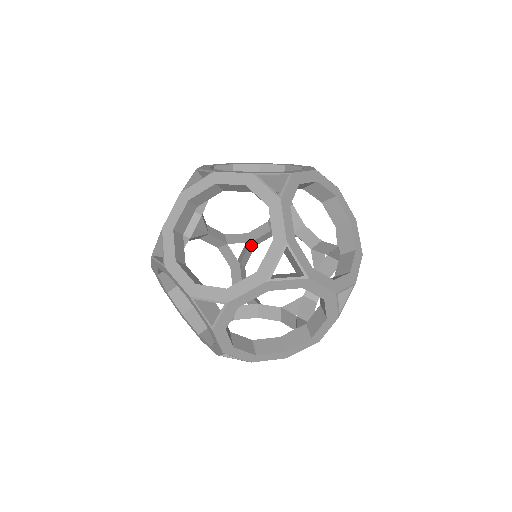
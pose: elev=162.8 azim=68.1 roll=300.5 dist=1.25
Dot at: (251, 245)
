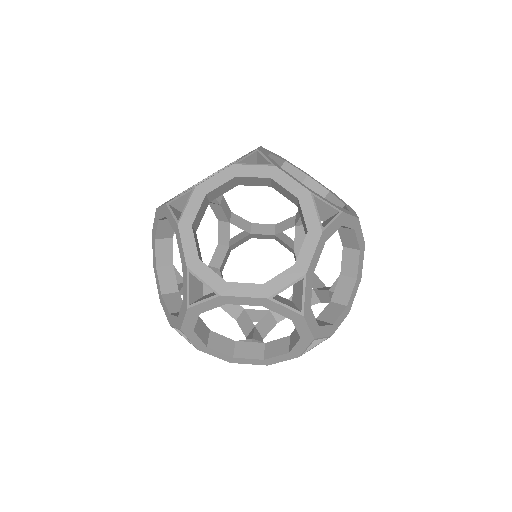
Dot at: occluded
